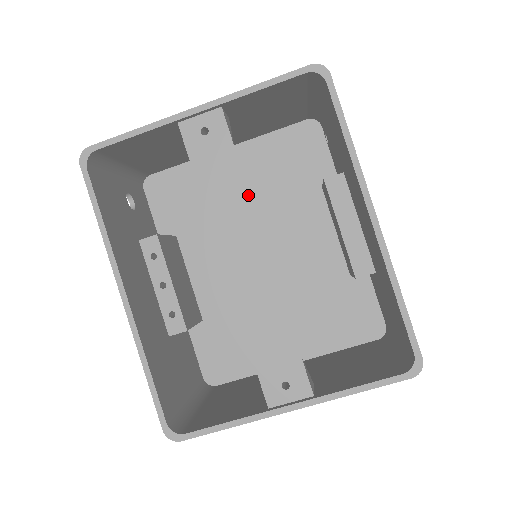
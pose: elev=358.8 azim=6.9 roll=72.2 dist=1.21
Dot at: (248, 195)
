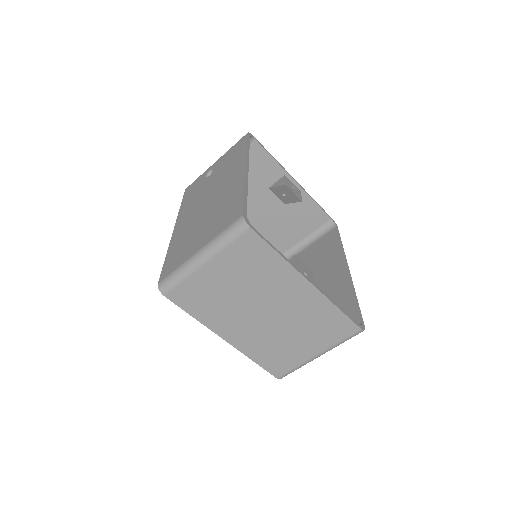
Dot at: occluded
